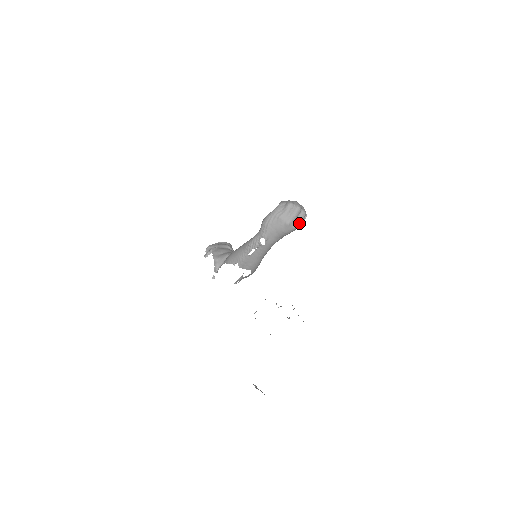
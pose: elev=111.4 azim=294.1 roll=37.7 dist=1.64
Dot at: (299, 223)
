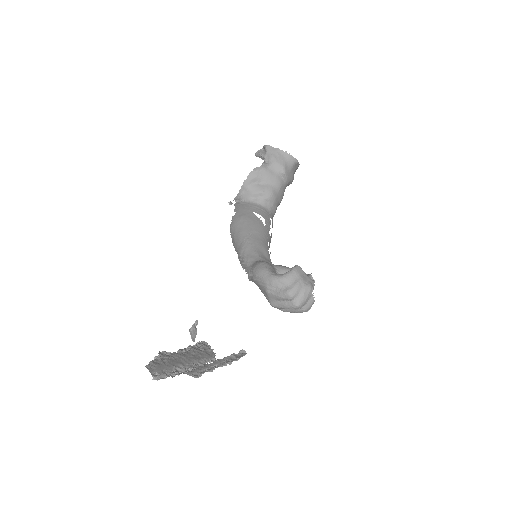
Dot at: (290, 312)
